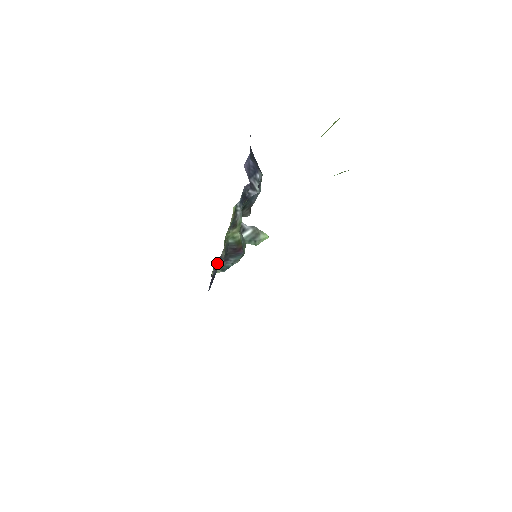
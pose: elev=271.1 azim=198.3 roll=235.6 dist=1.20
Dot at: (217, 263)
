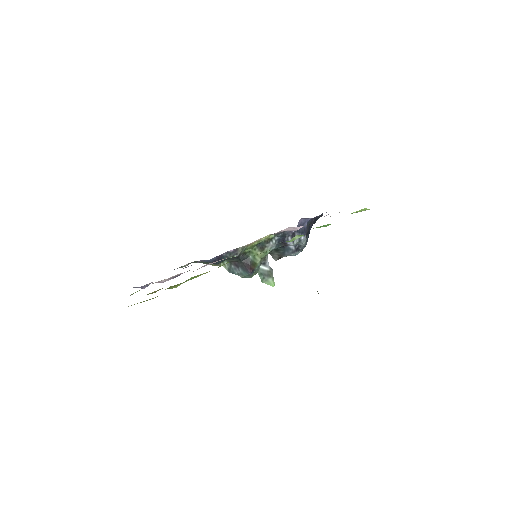
Dot at: (231, 250)
